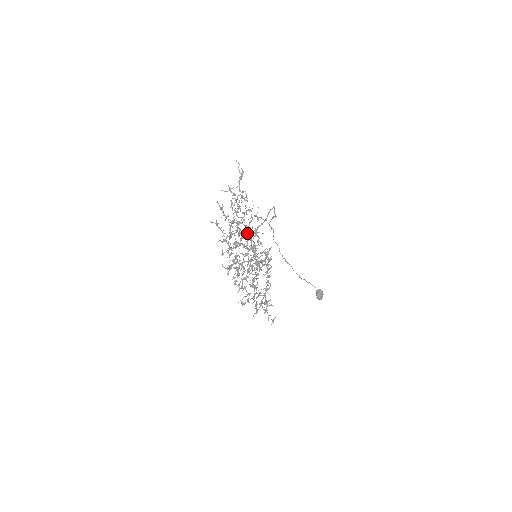
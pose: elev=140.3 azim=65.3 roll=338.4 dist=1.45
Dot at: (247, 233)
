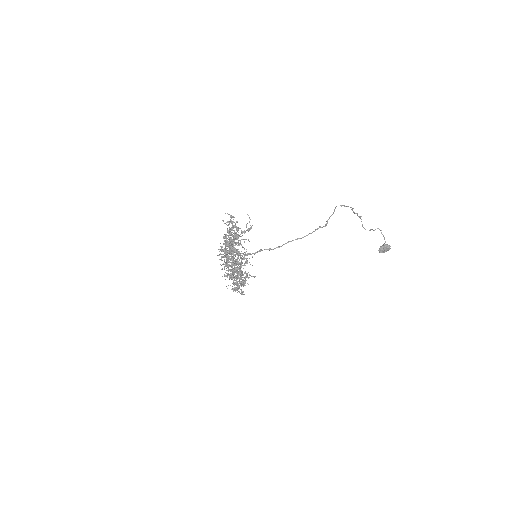
Dot at: (228, 264)
